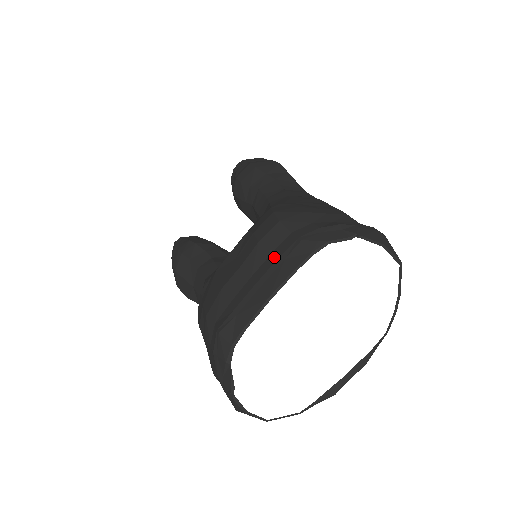
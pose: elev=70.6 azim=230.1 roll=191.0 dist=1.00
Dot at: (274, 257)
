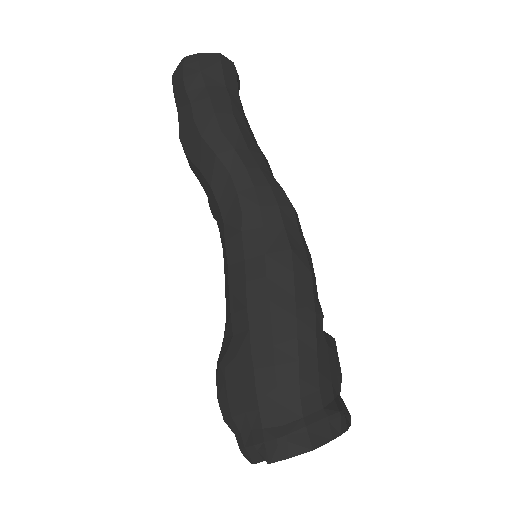
Dot at: occluded
